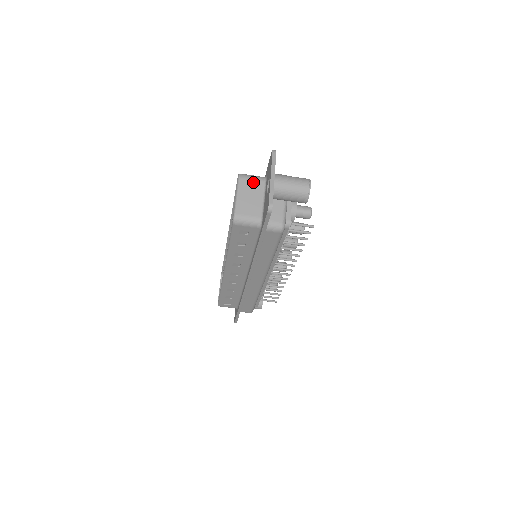
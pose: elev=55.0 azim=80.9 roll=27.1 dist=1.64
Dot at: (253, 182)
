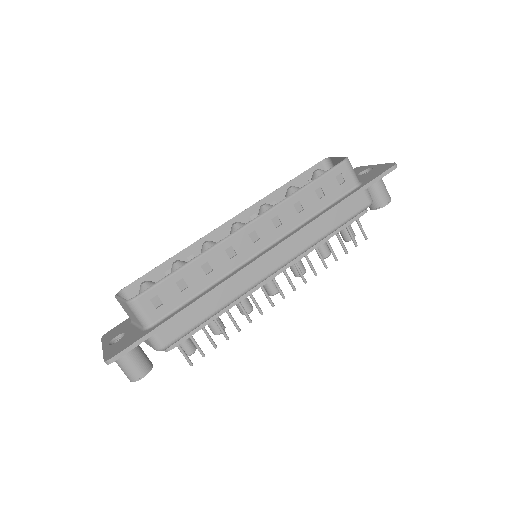
Dot at: occluded
